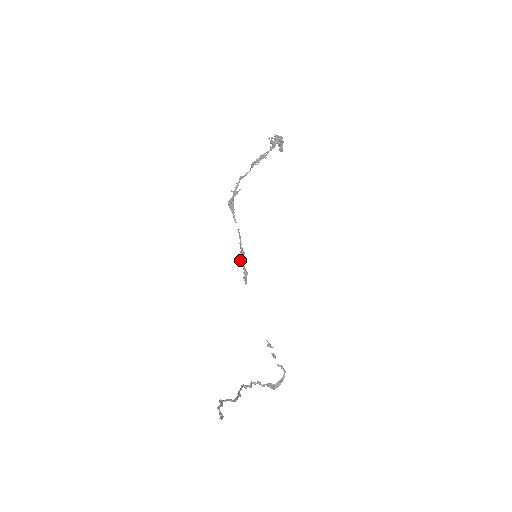
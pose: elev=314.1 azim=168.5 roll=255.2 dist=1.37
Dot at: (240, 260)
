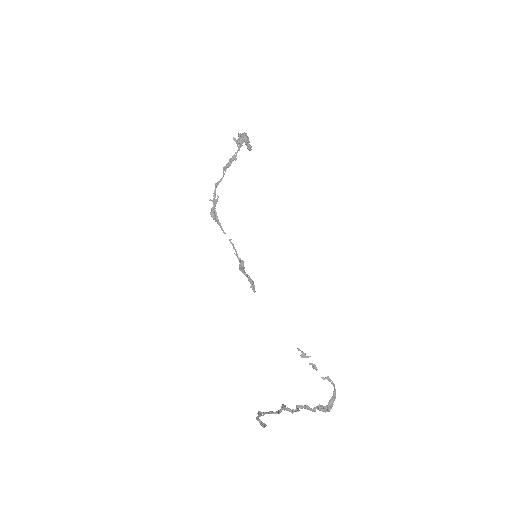
Dot at: (241, 269)
